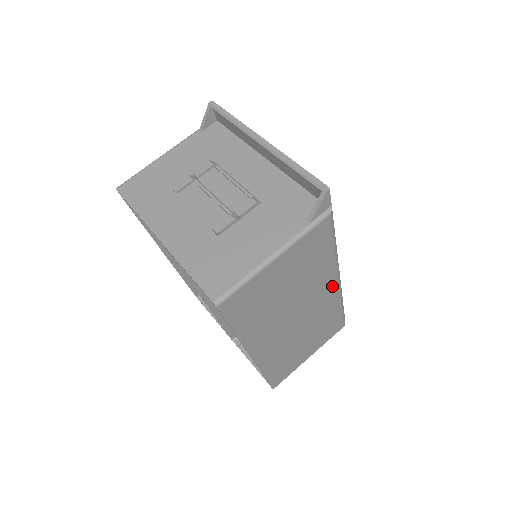
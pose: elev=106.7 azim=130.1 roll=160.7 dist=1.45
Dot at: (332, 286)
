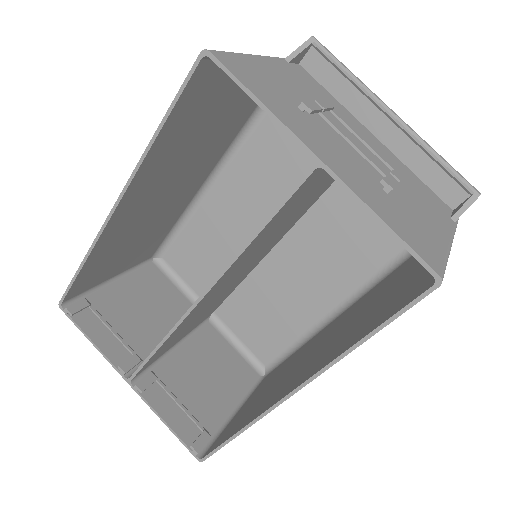
Dot at: occluded
